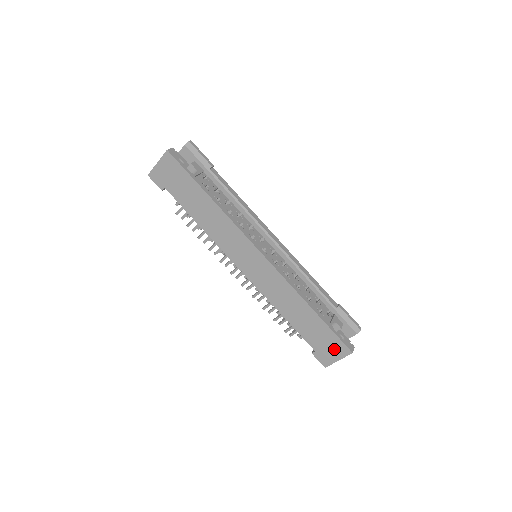
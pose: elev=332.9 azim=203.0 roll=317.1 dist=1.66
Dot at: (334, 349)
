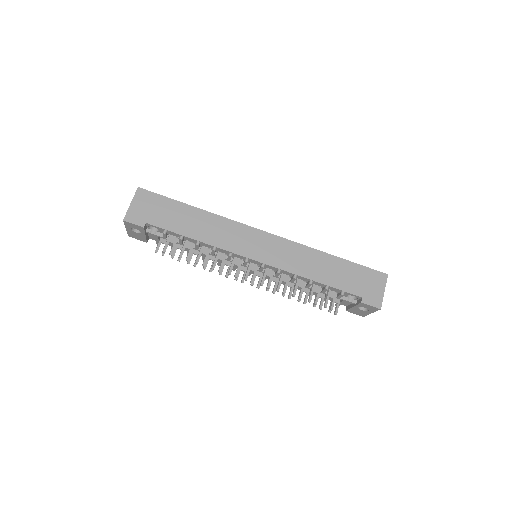
Dot at: (374, 282)
